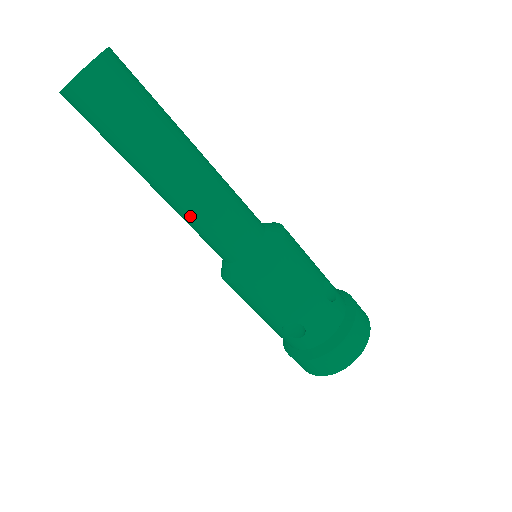
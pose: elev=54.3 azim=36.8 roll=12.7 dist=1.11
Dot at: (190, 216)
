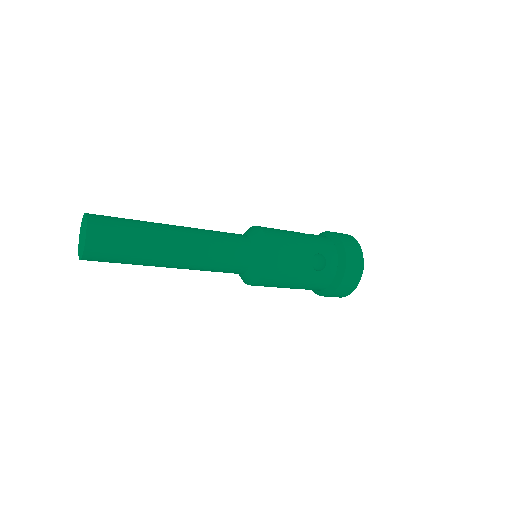
Dot at: occluded
